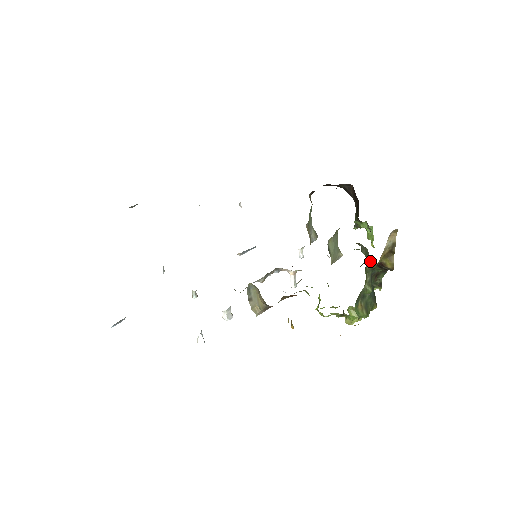
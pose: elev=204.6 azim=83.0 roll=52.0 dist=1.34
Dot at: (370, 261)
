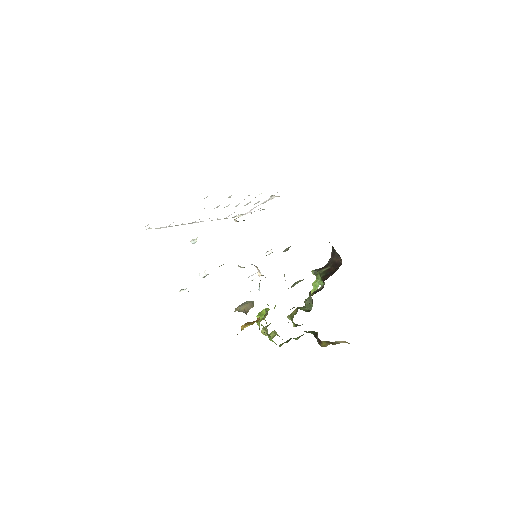
Dot at: (316, 332)
